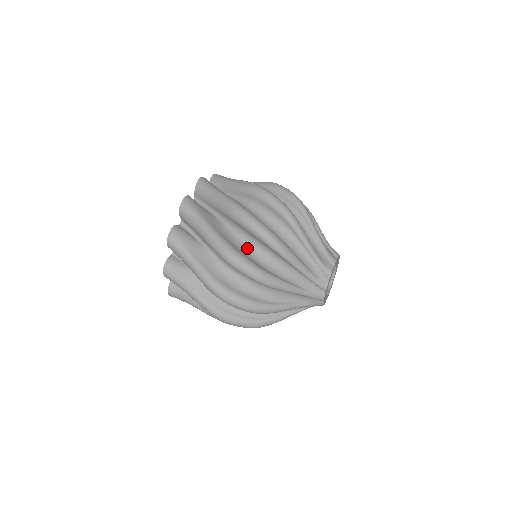
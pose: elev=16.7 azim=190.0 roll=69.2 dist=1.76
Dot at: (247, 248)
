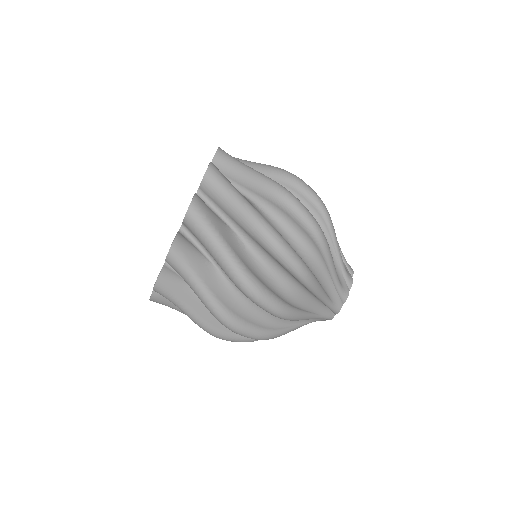
Dot at: (268, 274)
